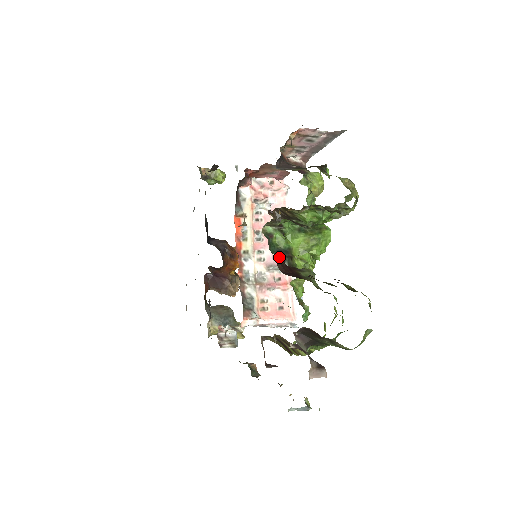
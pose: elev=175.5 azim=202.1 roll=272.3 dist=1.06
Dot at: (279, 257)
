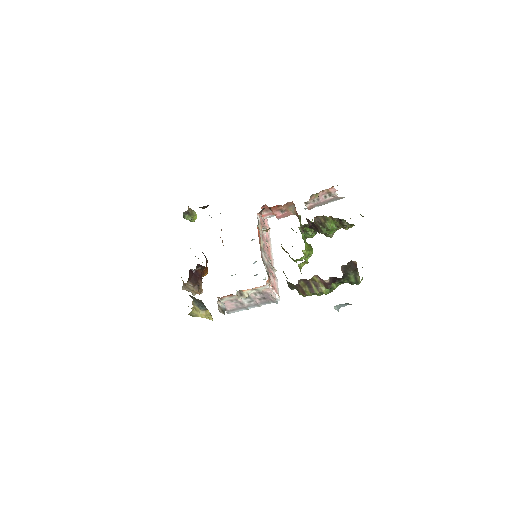
Dot at: occluded
